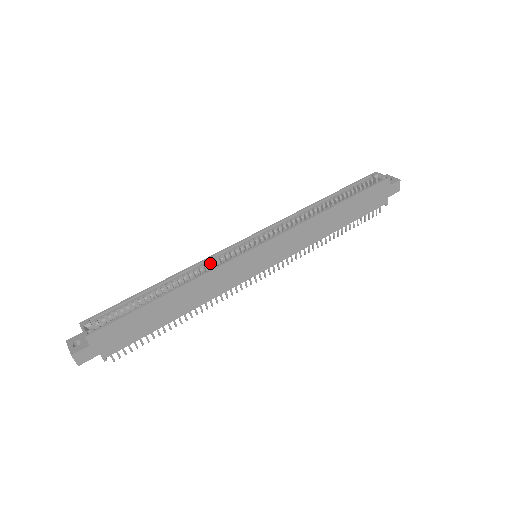
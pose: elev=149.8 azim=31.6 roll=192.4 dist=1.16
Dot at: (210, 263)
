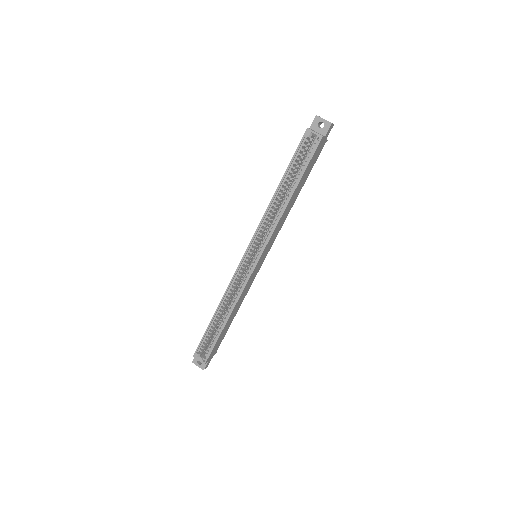
Dot at: occluded
